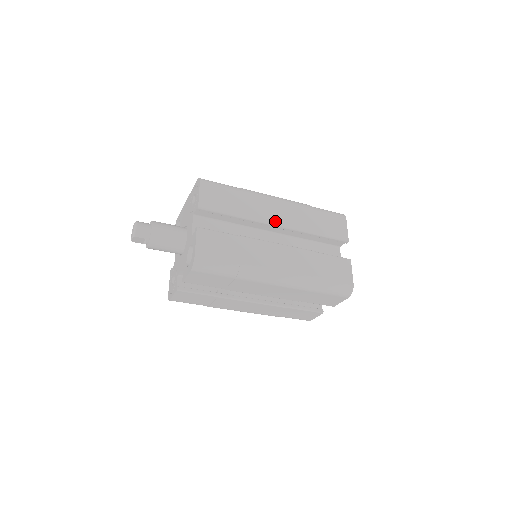
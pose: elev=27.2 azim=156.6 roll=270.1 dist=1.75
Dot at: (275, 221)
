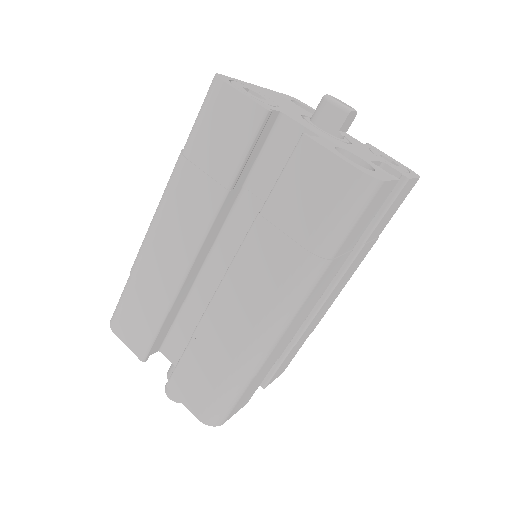
Dot at: (187, 256)
